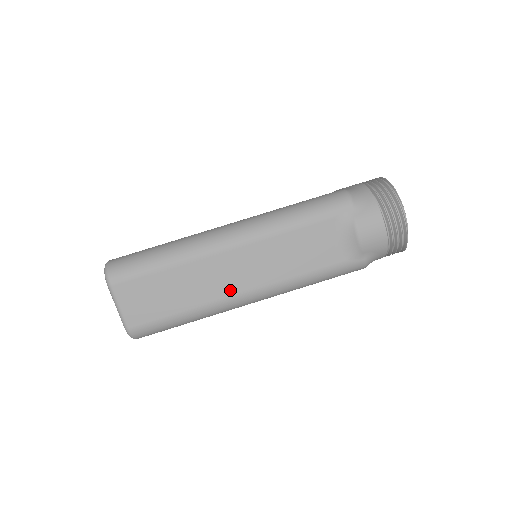
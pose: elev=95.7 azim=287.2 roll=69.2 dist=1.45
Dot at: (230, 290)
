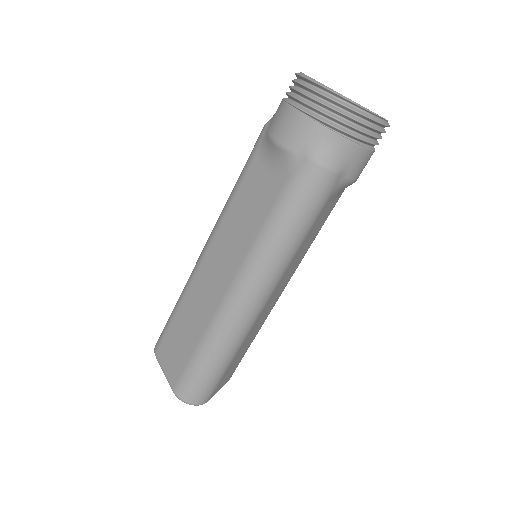
Dot at: (275, 303)
